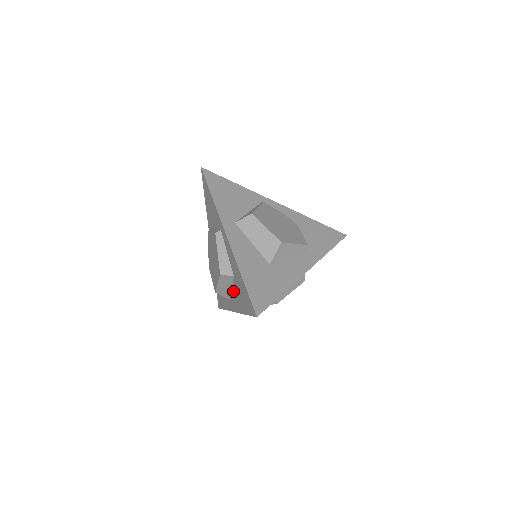
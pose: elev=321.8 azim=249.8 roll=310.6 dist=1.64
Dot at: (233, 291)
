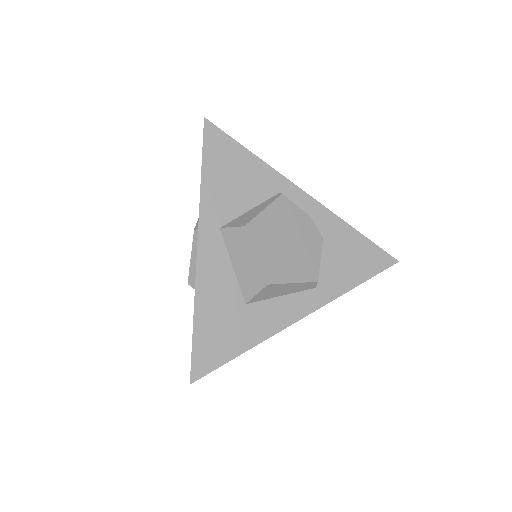
Dot at: occluded
